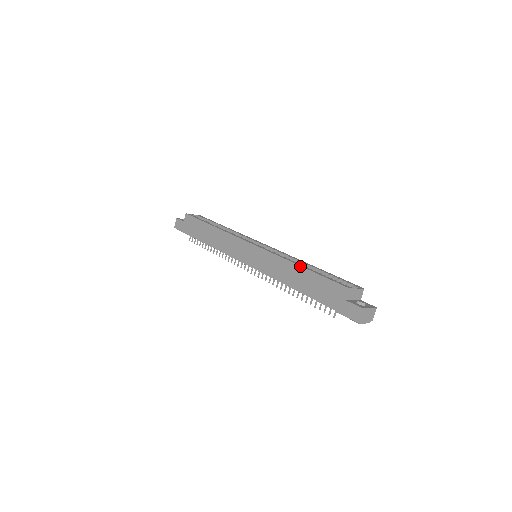
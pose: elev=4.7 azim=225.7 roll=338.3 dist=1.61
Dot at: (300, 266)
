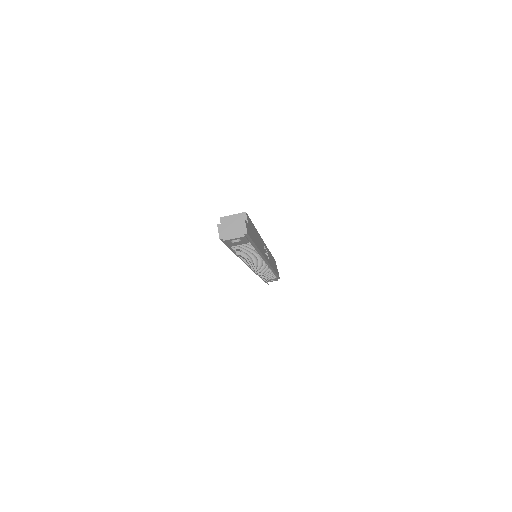
Dot at: occluded
